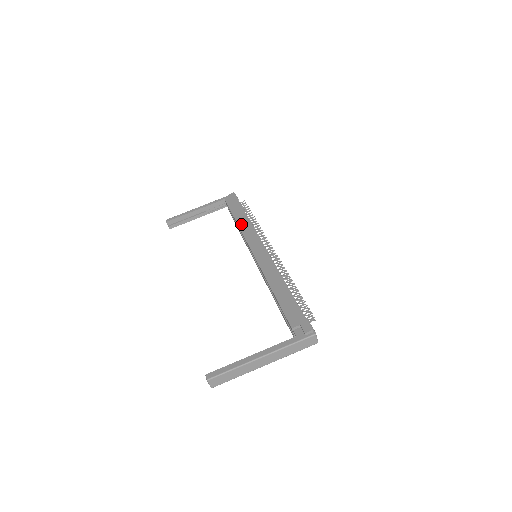
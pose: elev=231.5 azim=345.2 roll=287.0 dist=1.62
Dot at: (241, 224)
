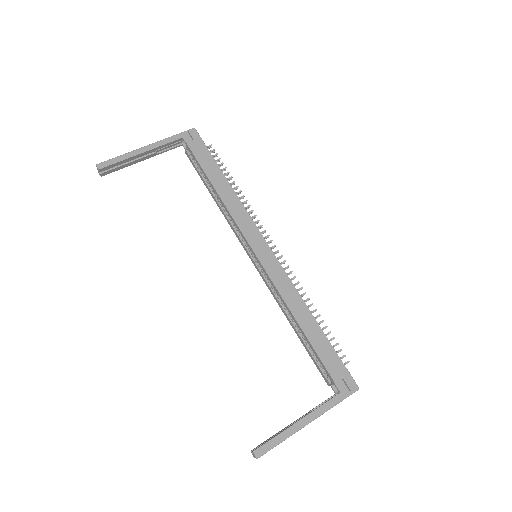
Dot at: (226, 200)
